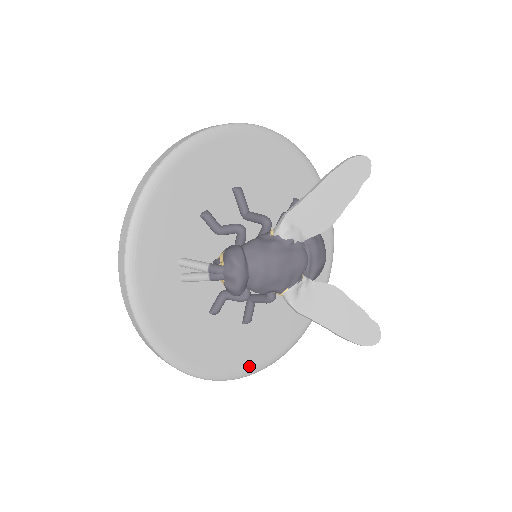
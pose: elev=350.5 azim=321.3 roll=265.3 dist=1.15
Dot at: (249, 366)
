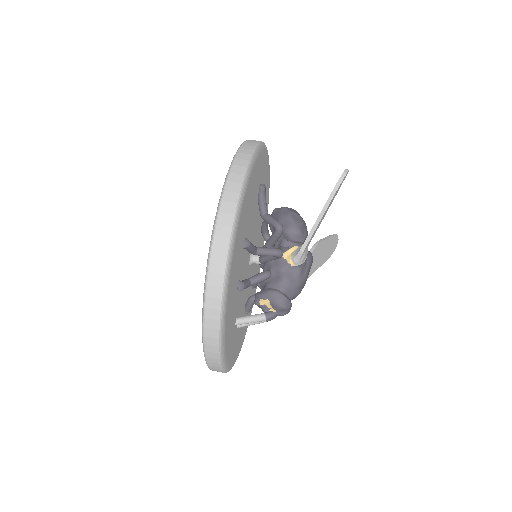
Dot at: occluded
